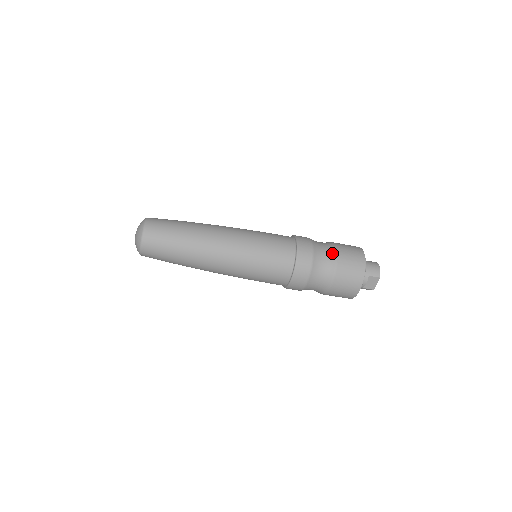
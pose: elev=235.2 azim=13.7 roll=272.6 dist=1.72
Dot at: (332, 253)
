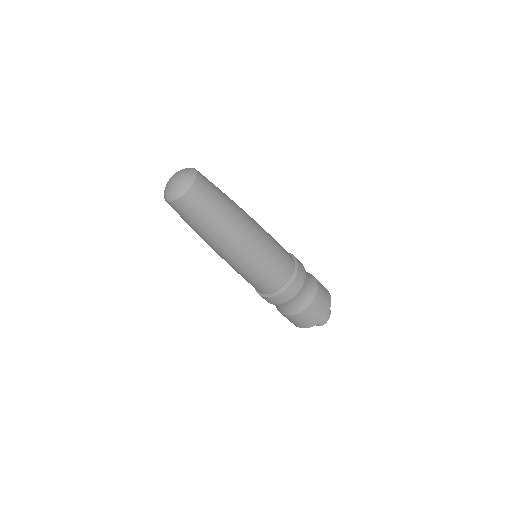
Dot at: (309, 301)
